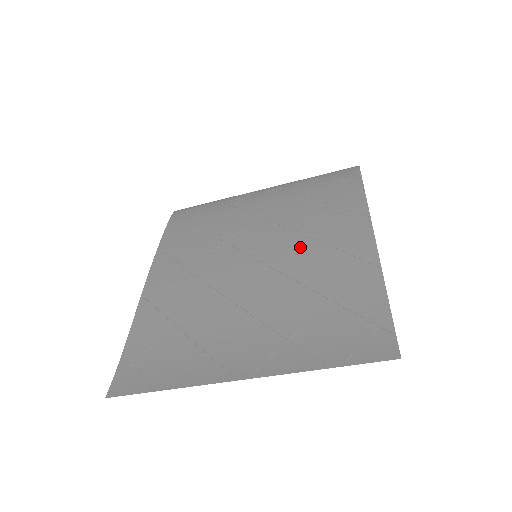
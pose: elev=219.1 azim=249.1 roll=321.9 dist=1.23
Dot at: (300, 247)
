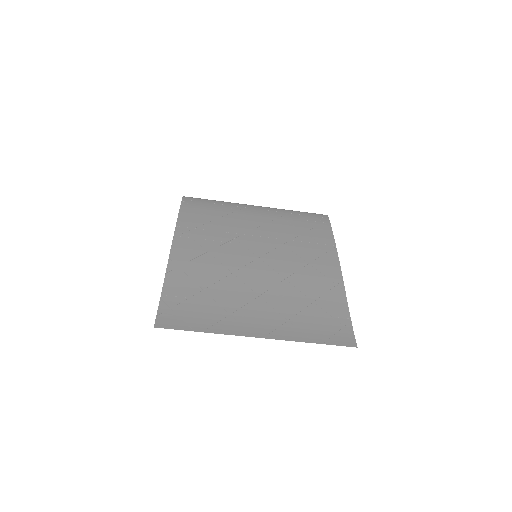
Dot at: (292, 261)
